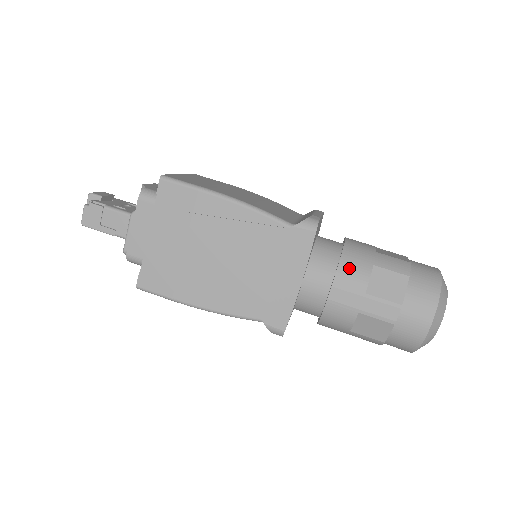
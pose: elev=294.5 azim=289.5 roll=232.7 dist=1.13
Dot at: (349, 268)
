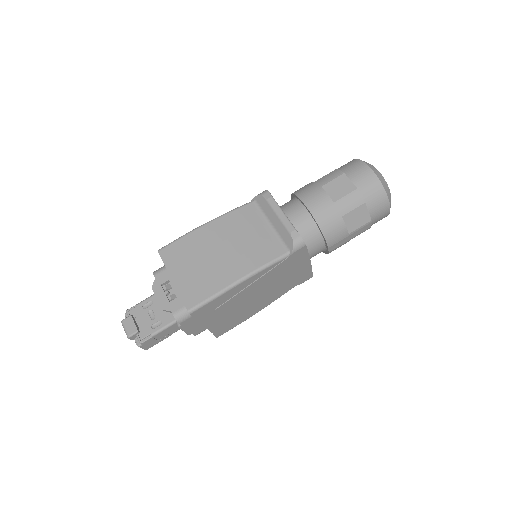
Dot at: (331, 233)
